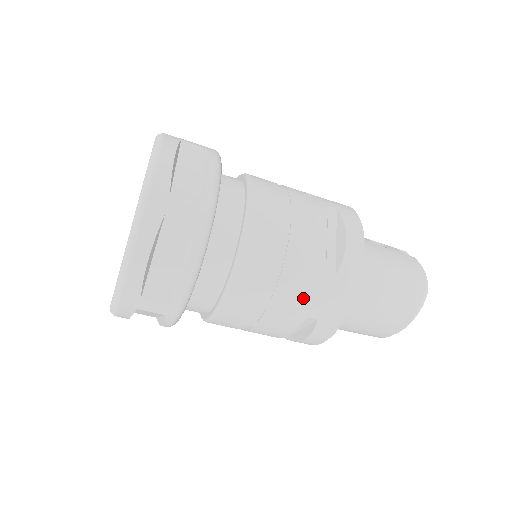
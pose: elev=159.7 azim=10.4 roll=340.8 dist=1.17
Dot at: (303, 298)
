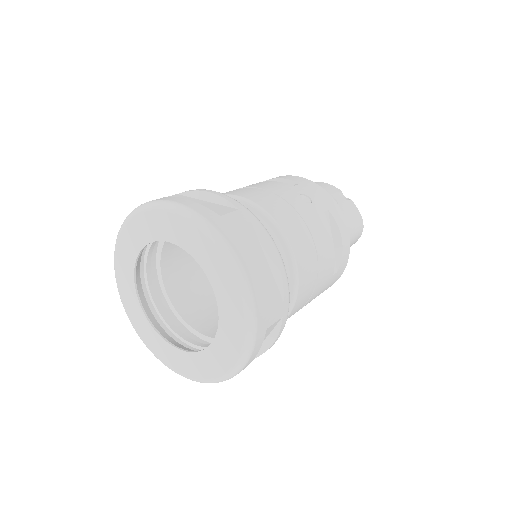
Dot at: occluded
